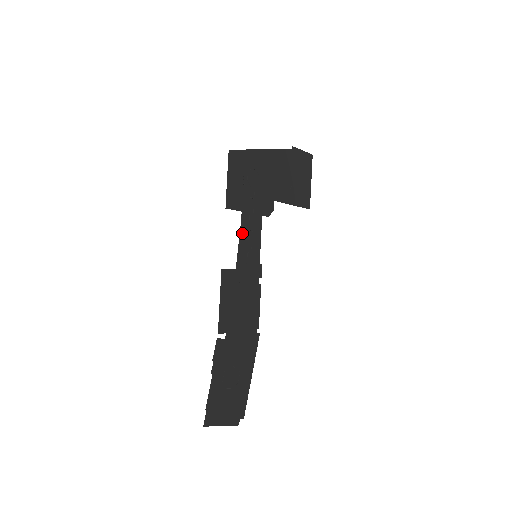
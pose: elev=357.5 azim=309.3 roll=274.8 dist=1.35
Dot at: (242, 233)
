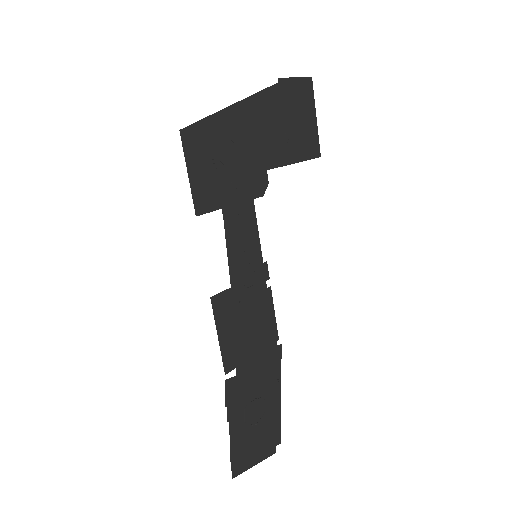
Dot at: (229, 237)
